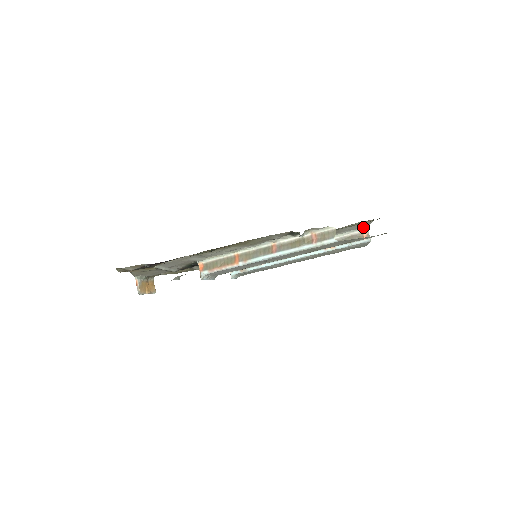
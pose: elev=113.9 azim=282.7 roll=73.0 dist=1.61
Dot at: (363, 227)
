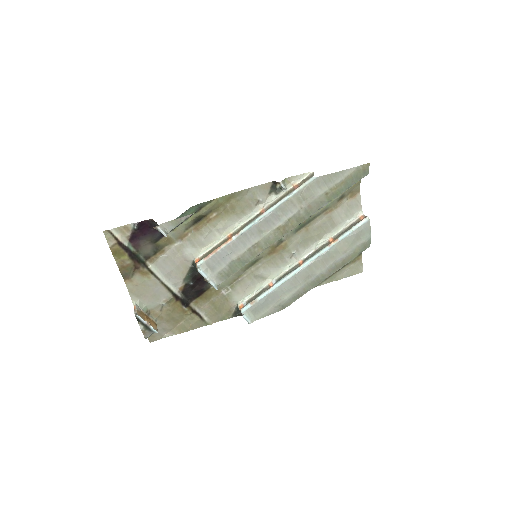
Dot at: (357, 212)
